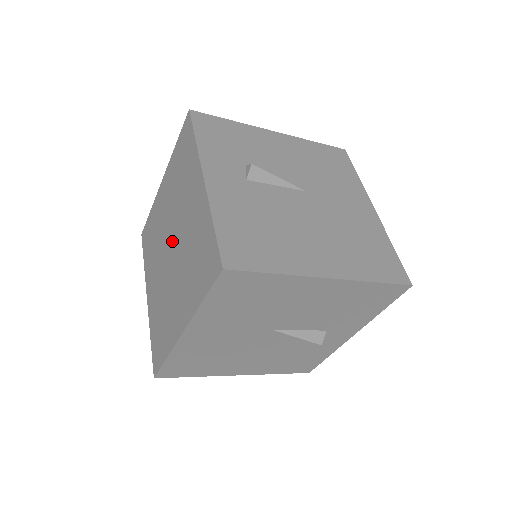
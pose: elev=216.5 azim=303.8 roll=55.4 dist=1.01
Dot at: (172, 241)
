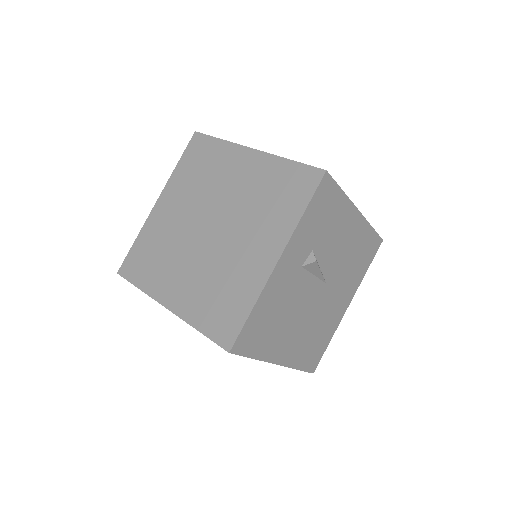
Dot at: (215, 227)
